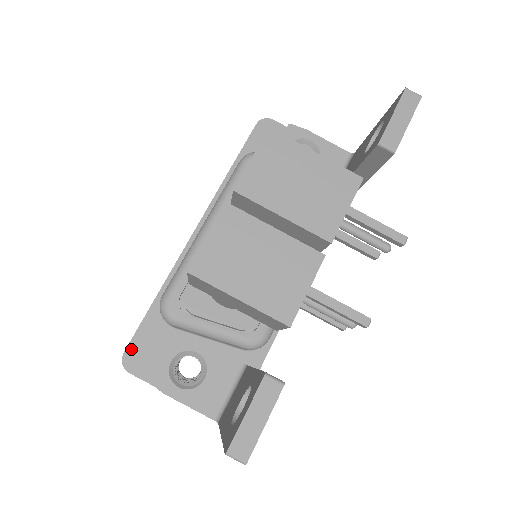
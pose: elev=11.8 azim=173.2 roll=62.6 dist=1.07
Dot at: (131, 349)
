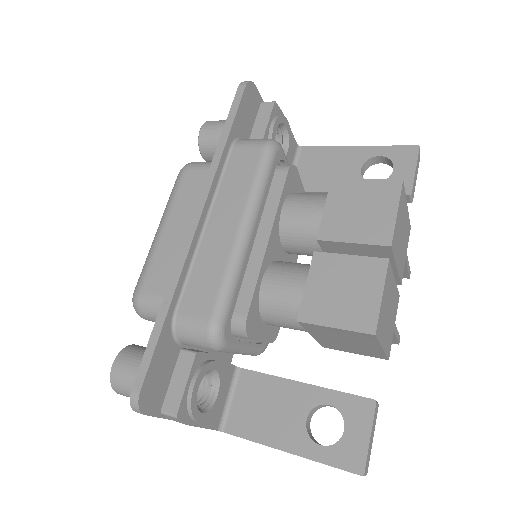
Dot at: (147, 385)
